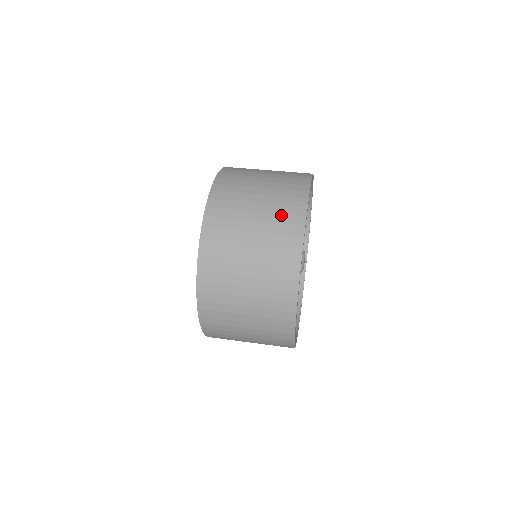
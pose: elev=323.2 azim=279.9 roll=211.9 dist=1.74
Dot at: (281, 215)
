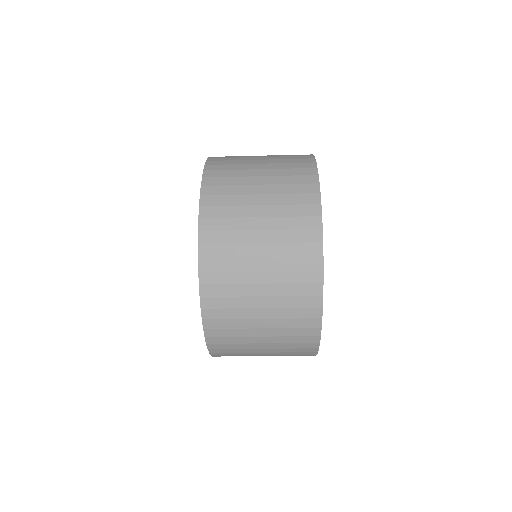
Dot at: occluded
